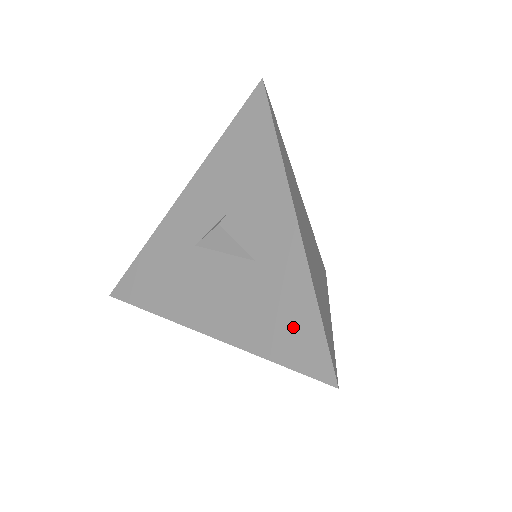
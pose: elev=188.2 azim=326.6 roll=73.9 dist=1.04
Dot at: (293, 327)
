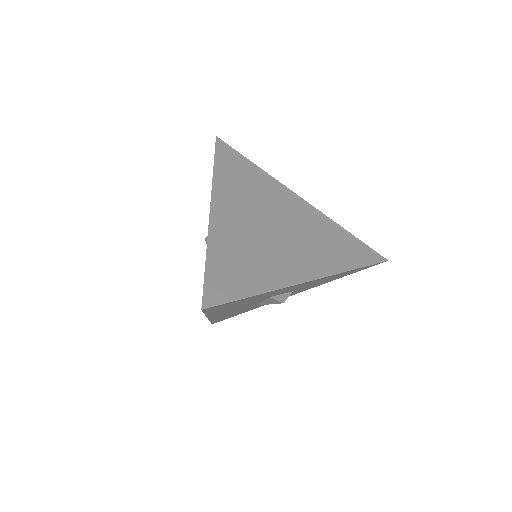
Dot at: occluded
